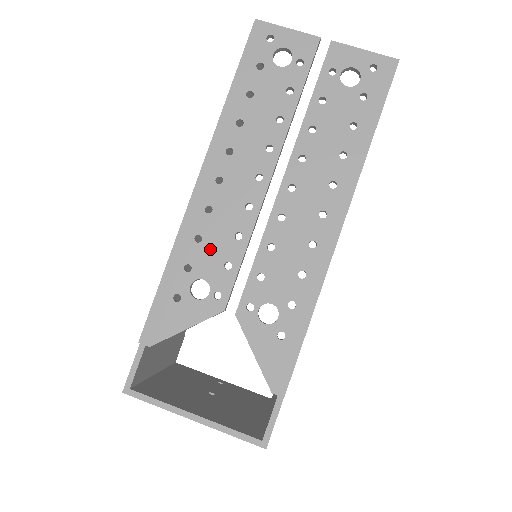
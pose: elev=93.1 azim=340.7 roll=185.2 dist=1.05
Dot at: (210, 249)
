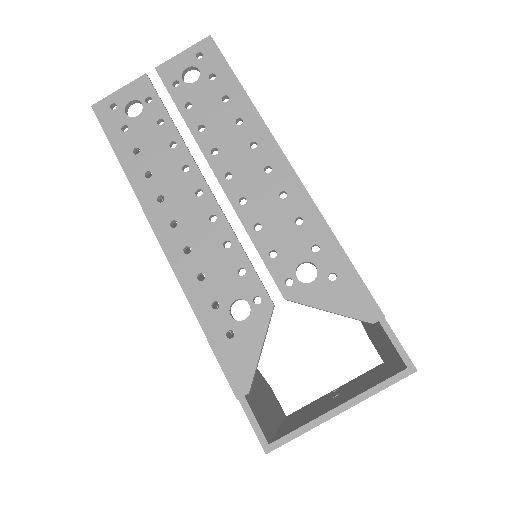
Dot at: (217, 275)
